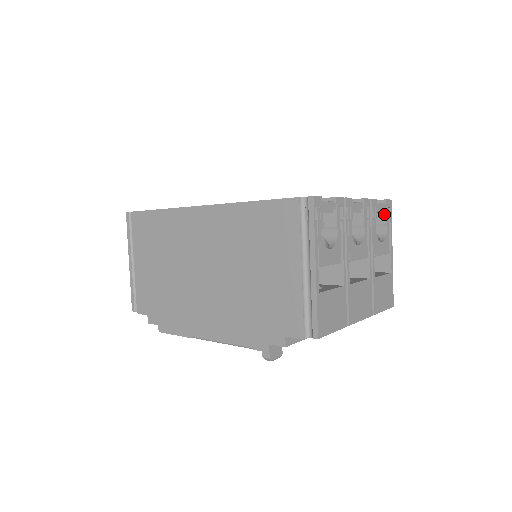
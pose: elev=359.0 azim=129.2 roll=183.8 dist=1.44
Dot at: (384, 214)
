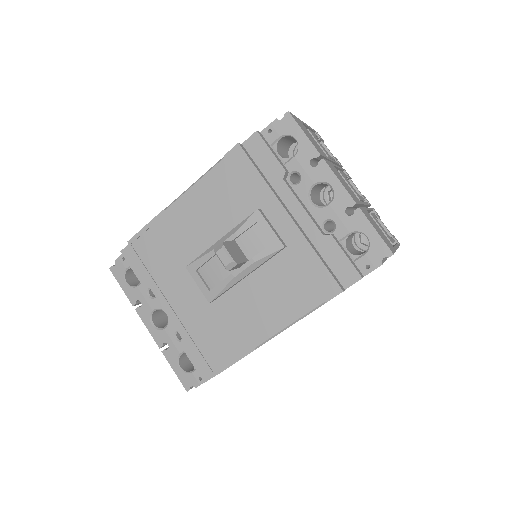
Dot at: (390, 236)
